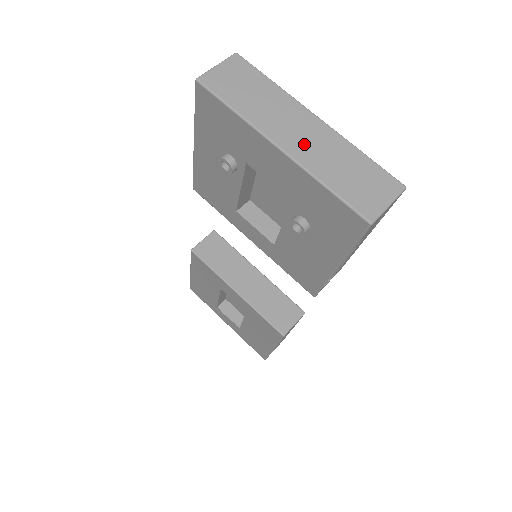
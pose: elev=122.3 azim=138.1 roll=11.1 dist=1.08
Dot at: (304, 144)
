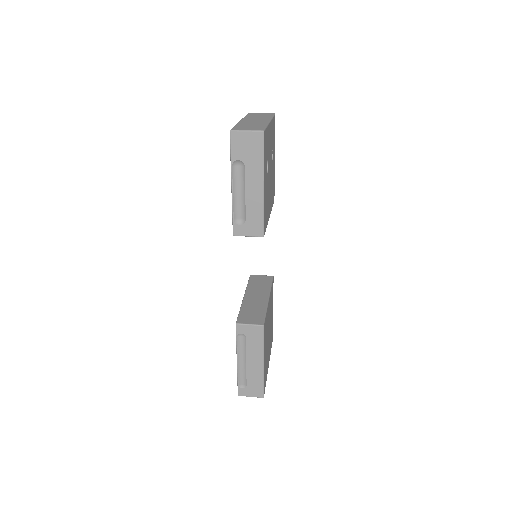
Dot at: (250, 122)
